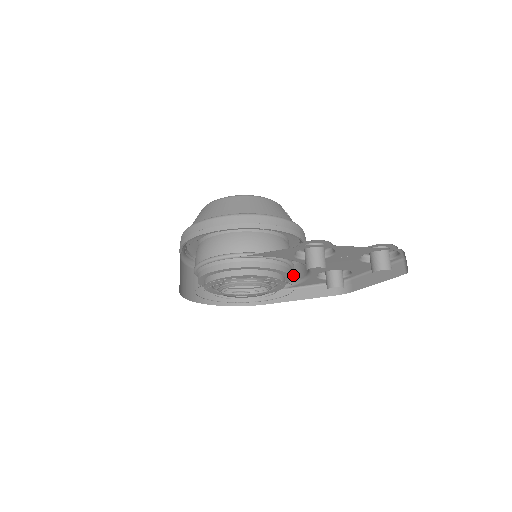
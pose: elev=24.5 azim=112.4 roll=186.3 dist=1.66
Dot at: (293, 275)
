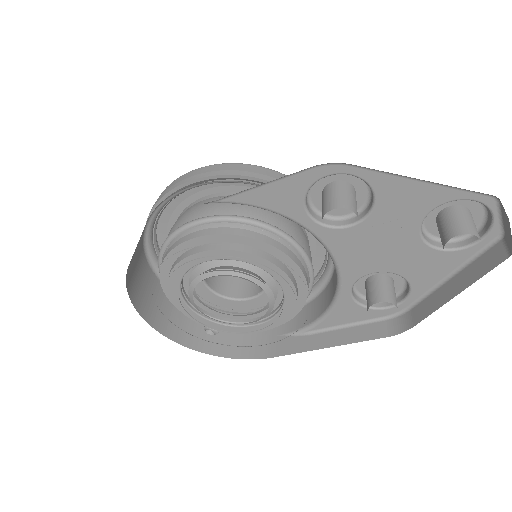
Dot at: (316, 308)
